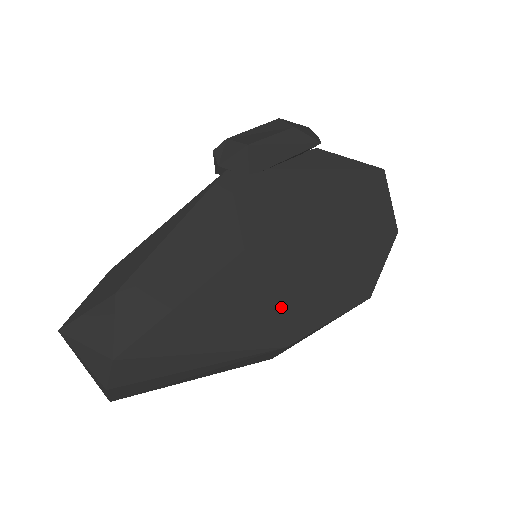
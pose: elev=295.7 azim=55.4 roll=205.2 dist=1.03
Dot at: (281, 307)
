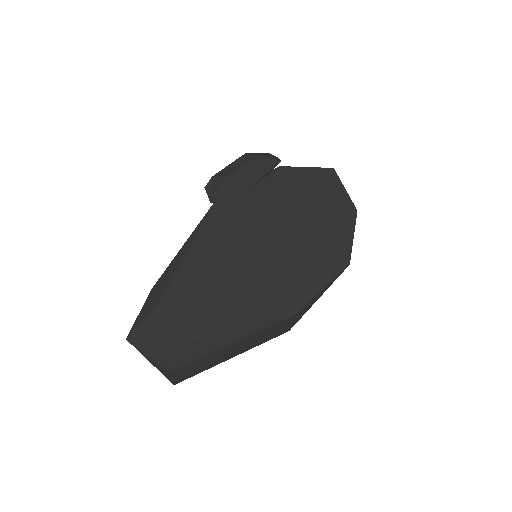
Dot at: (282, 286)
